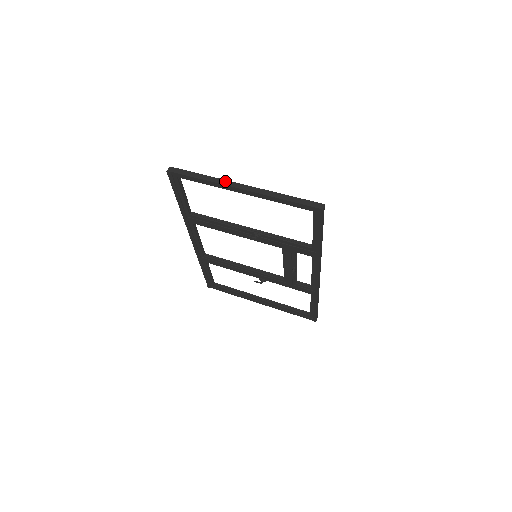
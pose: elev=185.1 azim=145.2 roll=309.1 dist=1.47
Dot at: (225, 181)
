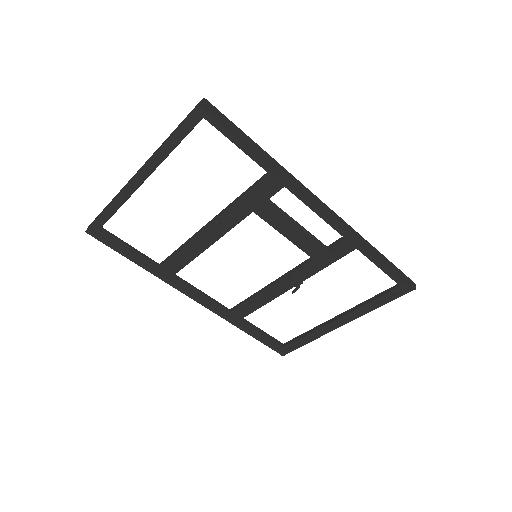
Dot at: (125, 186)
